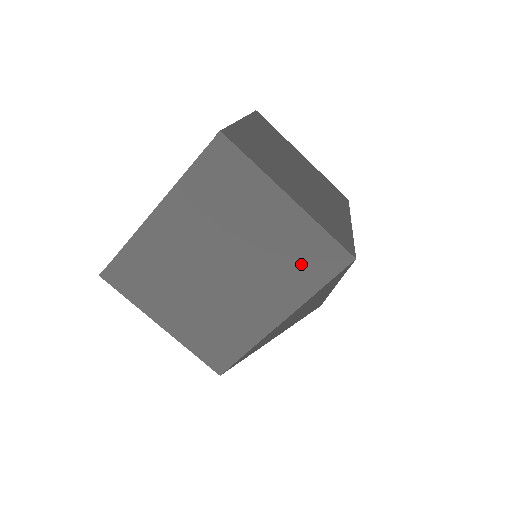
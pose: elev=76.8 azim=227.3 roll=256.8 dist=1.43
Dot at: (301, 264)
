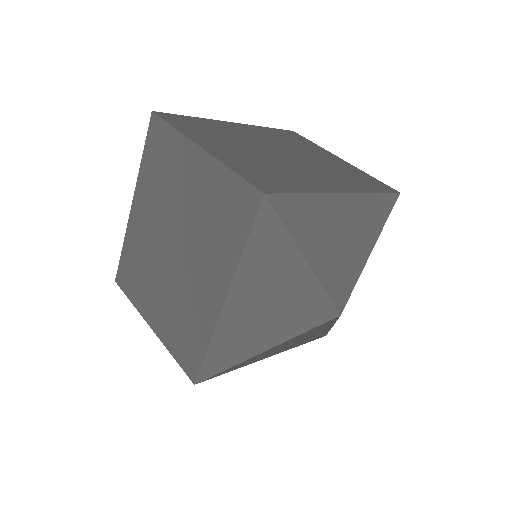
Dot at: (223, 220)
